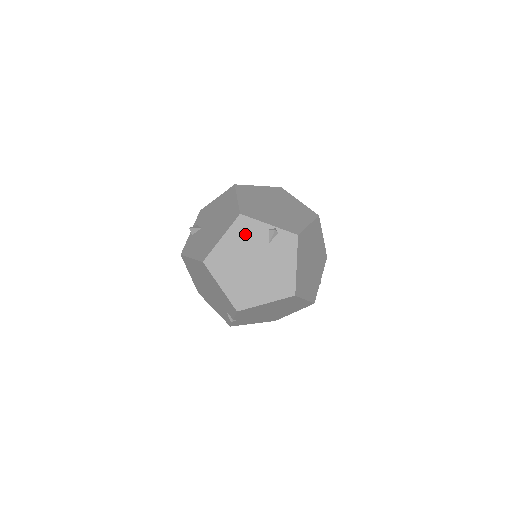
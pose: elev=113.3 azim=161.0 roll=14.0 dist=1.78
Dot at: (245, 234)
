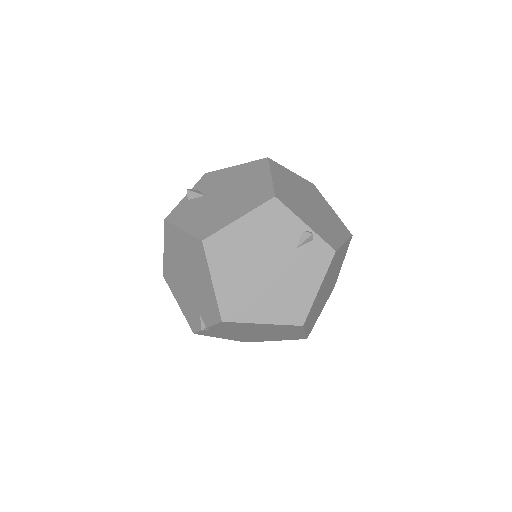
Dot at: (271, 225)
